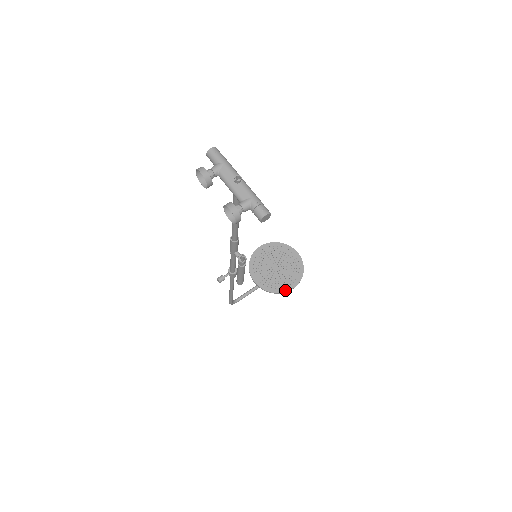
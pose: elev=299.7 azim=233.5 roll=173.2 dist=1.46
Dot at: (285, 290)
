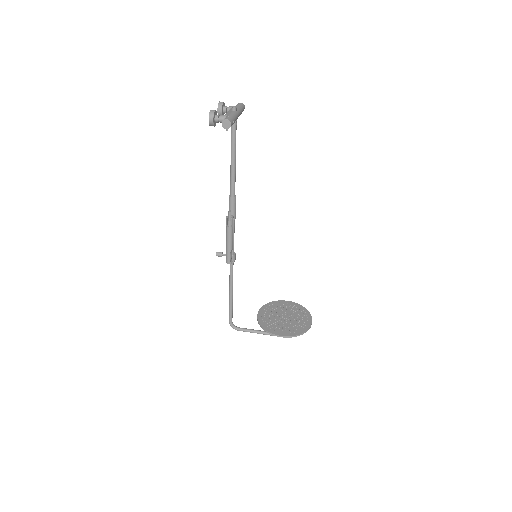
Dot at: (274, 332)
